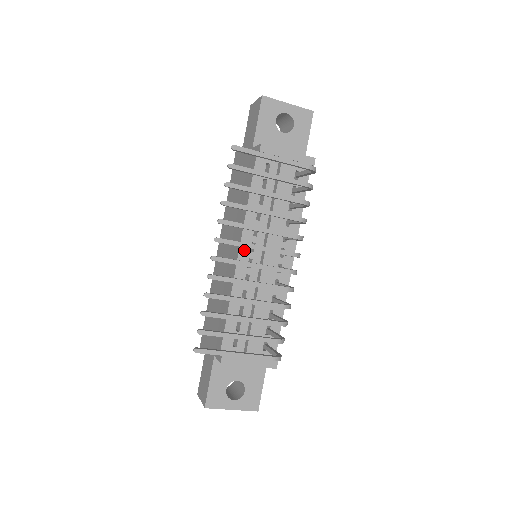
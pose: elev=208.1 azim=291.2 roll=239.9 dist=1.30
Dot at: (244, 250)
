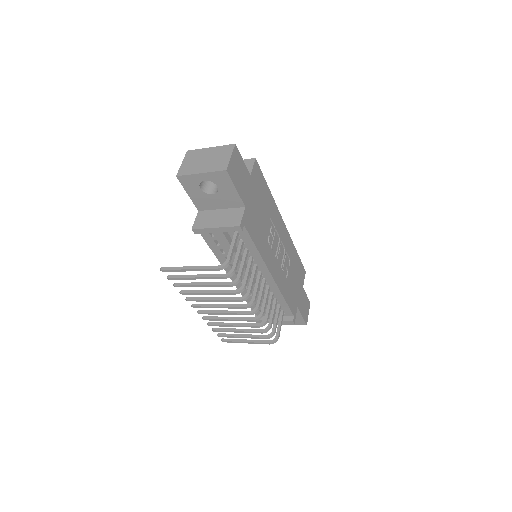
Dot at: (232, 276)
